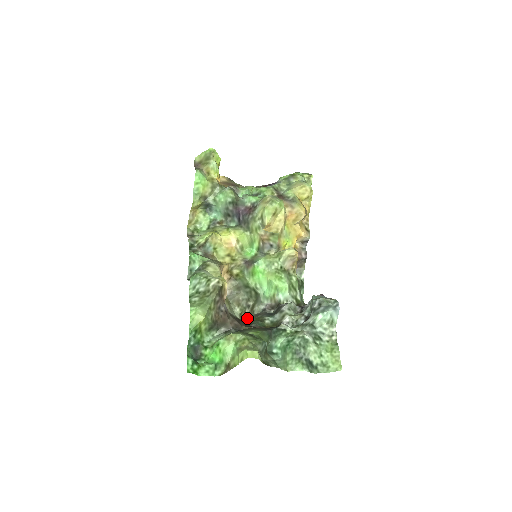
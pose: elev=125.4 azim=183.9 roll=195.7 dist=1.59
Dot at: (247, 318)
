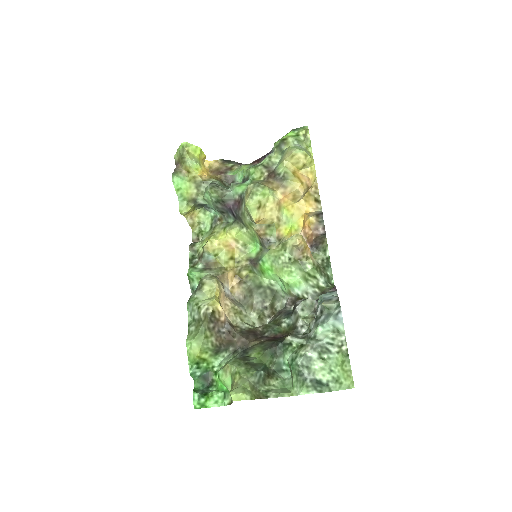
Dot at: (270, 318)
